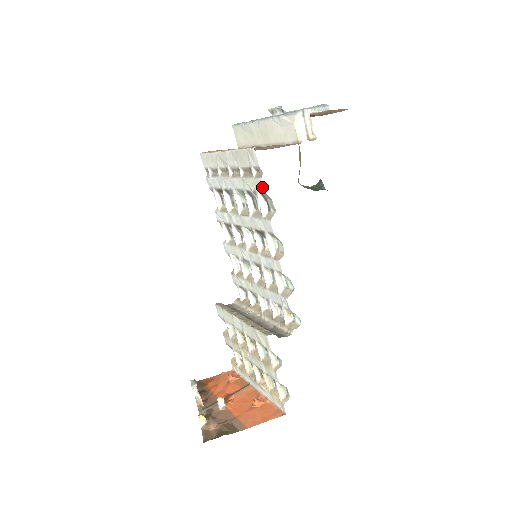
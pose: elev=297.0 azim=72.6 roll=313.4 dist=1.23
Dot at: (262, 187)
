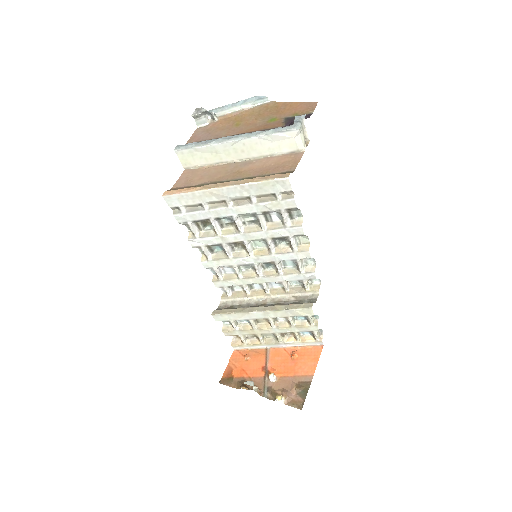
Dot at: (294, 205)
